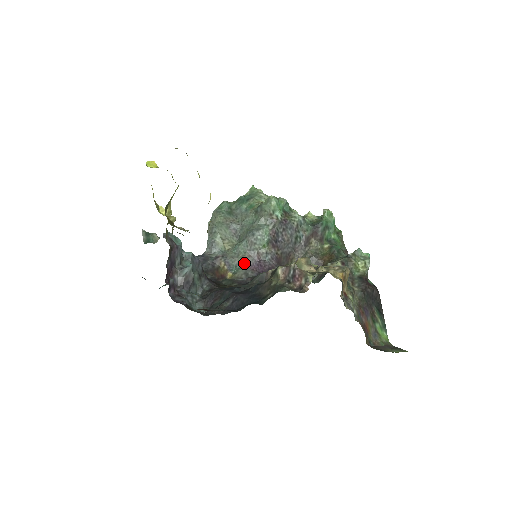
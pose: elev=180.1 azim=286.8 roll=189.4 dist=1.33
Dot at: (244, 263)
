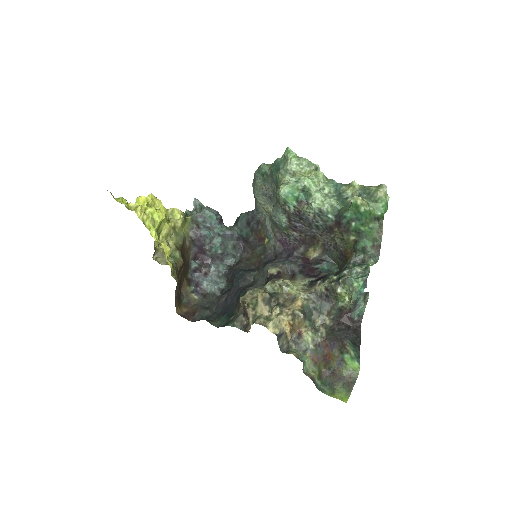
Dot at: (274, 235)
